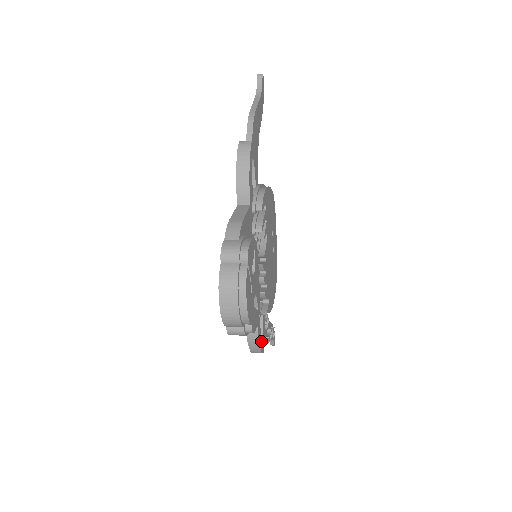
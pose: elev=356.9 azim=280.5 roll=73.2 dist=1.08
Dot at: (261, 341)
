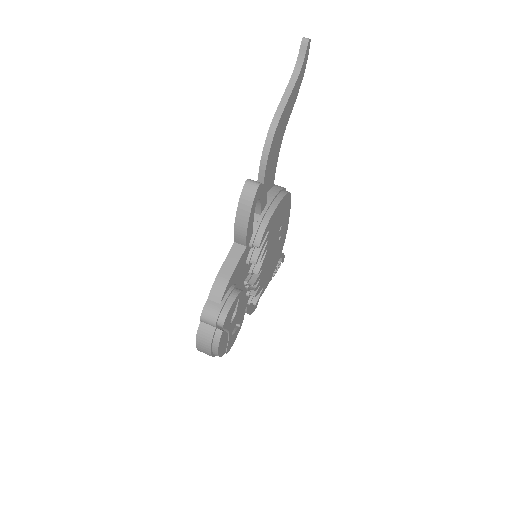
Dot at: (253, 308)
